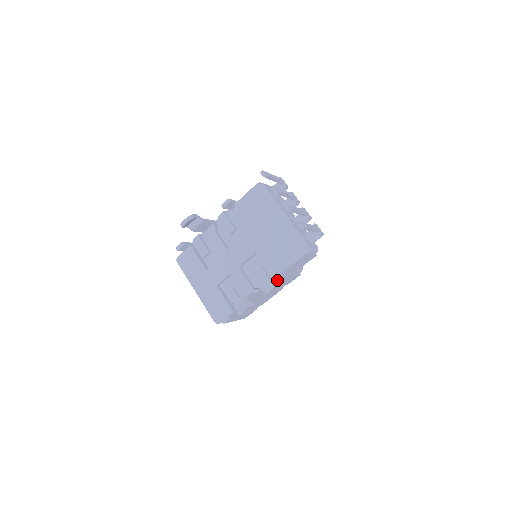
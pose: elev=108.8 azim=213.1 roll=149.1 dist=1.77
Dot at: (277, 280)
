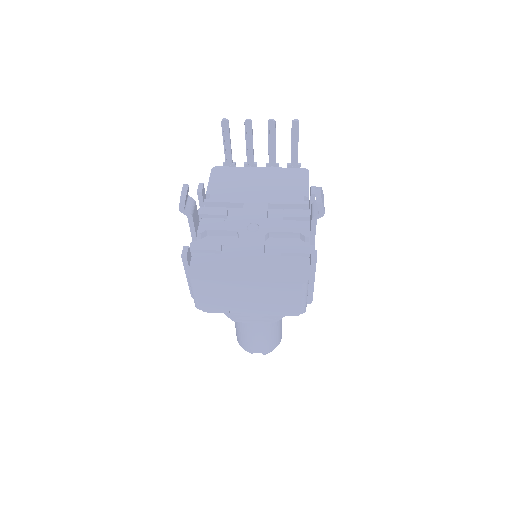
Dot at: occluded
